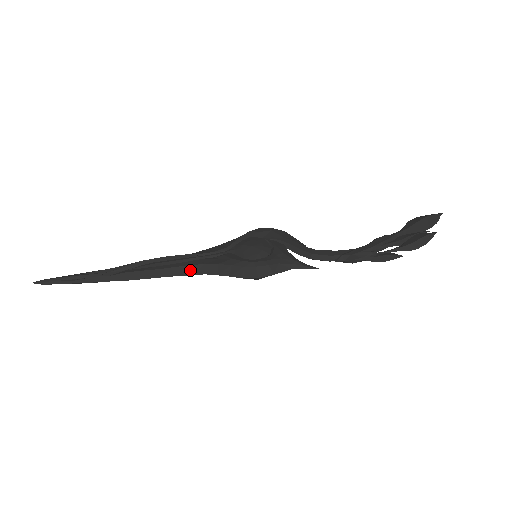
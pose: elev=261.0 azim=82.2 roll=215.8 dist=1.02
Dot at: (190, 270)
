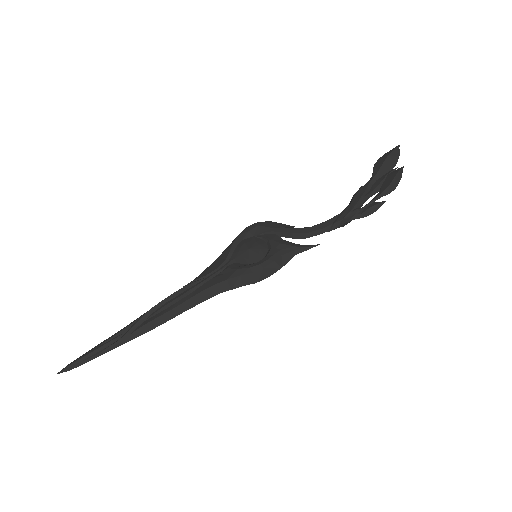
Dot at: (203, 296)
